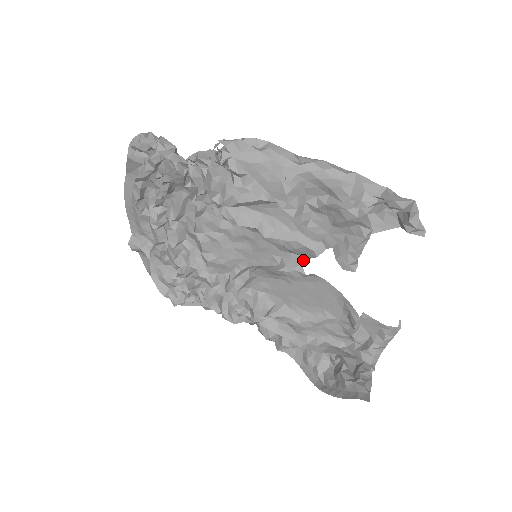
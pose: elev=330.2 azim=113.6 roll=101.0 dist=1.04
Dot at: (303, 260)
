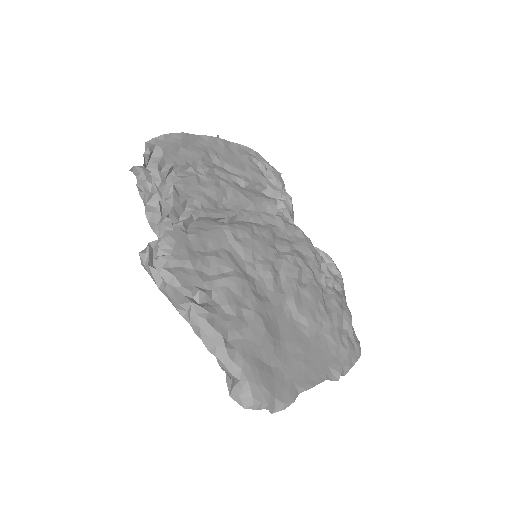
Dot at: (272, 296)
